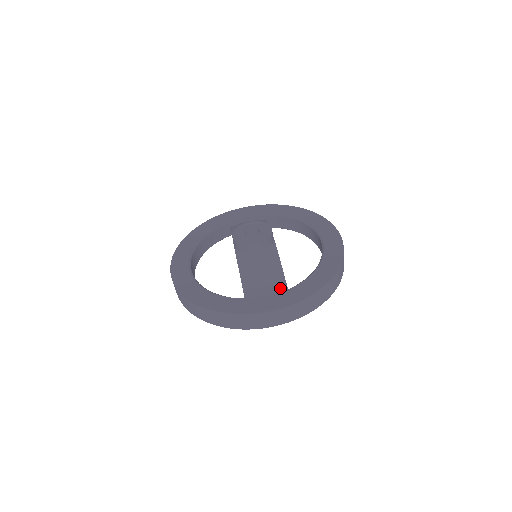
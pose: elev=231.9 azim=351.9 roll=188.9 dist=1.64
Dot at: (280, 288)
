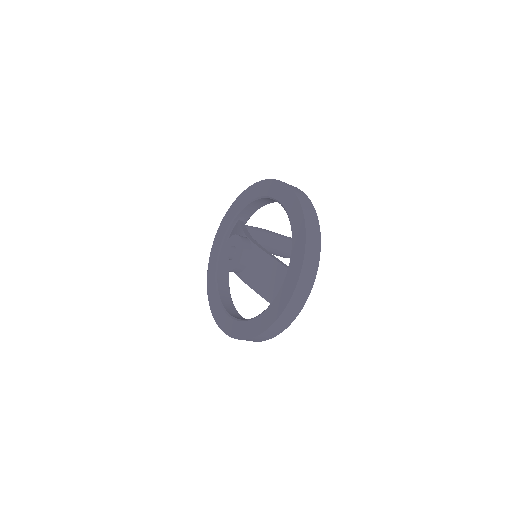
Dot at: (283, 274)
